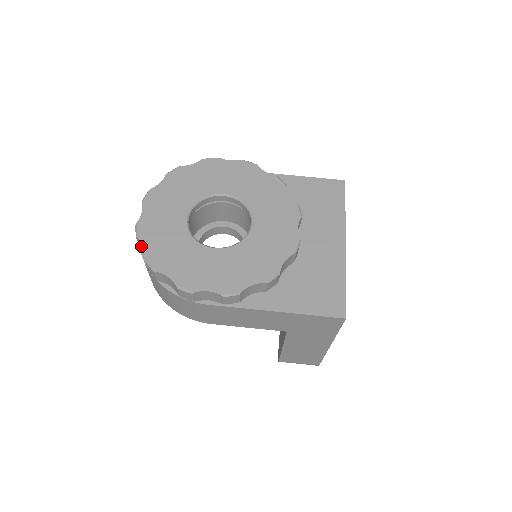
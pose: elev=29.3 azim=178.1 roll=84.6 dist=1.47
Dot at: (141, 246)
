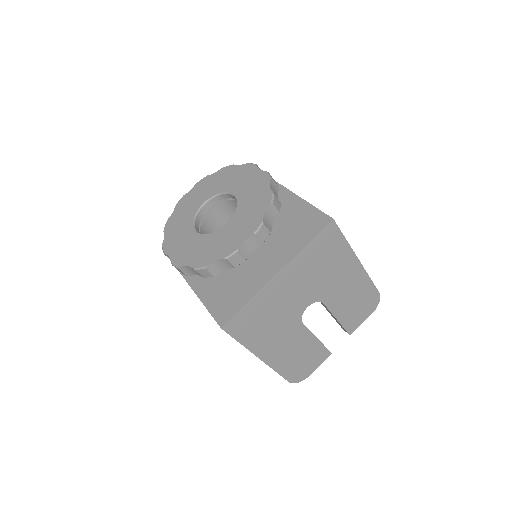
Dot at: occluded
